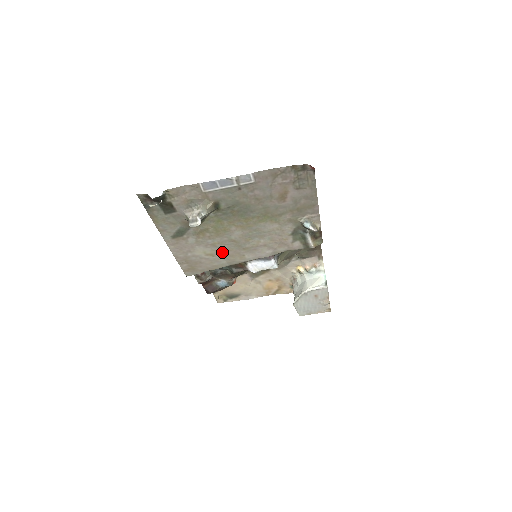
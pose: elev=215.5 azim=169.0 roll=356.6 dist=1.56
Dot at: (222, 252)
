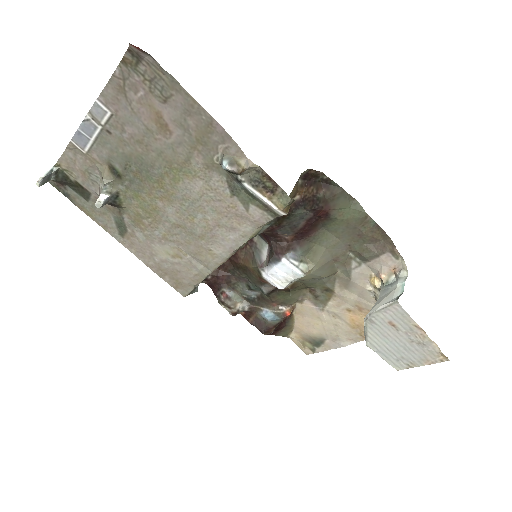
Dot at: (184, 249)
